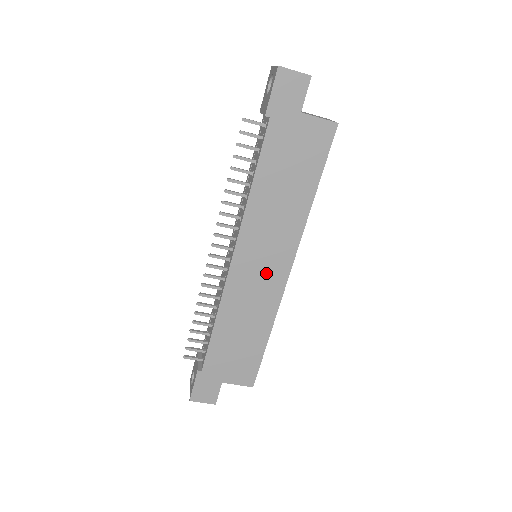
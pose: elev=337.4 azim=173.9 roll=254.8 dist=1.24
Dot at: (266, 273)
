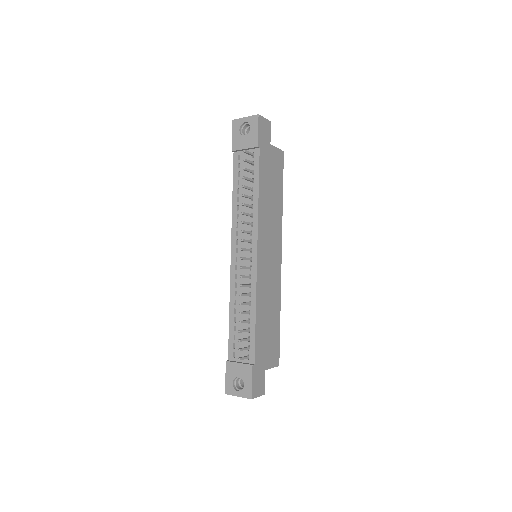
Dot at: (272, 263)
